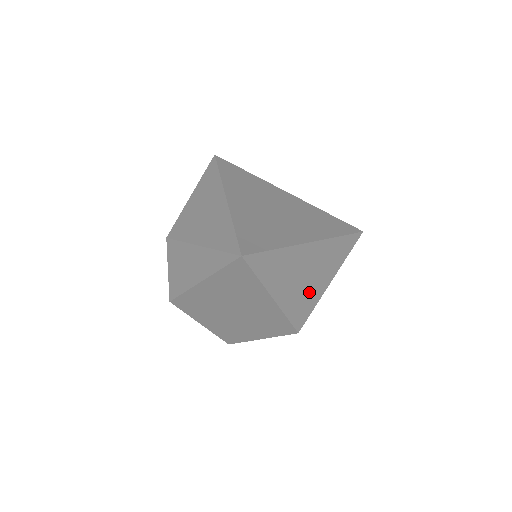
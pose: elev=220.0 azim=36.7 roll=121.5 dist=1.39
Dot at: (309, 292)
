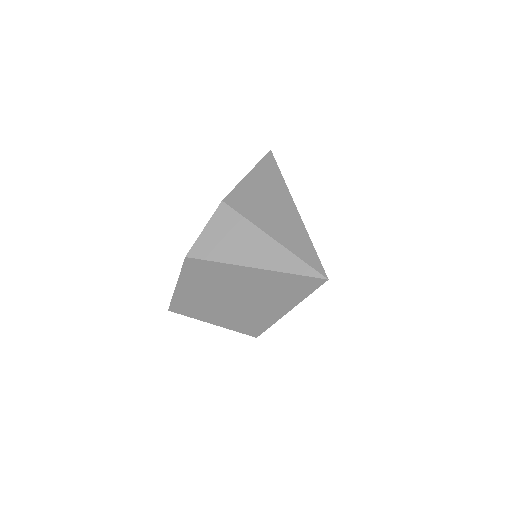
Dot at: occluded
